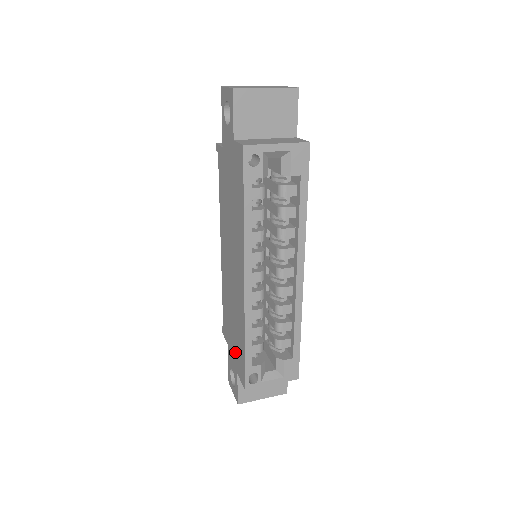
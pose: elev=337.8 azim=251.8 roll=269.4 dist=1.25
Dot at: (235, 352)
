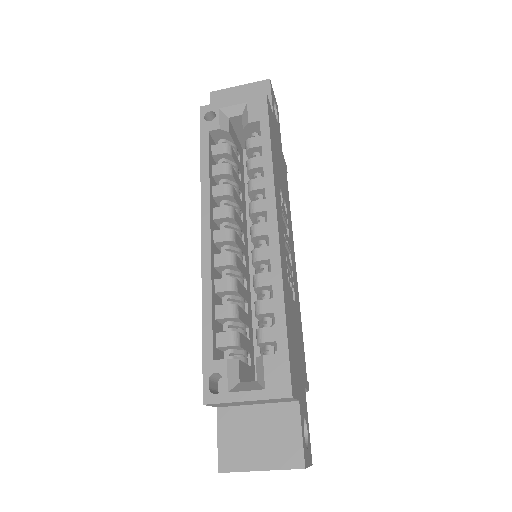
Dot at: occluded
